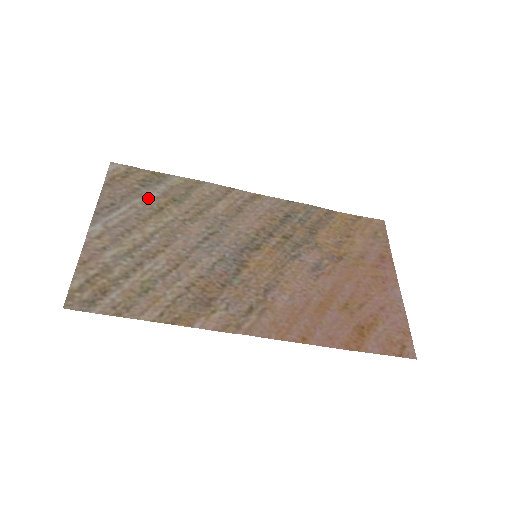
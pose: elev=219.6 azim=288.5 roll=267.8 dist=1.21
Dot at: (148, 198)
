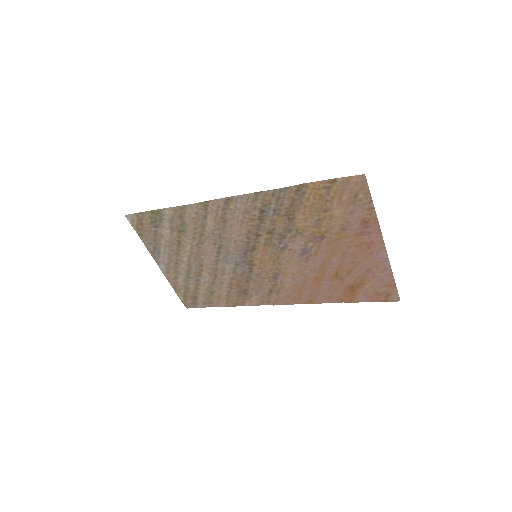
Dot at: (166, 236)
